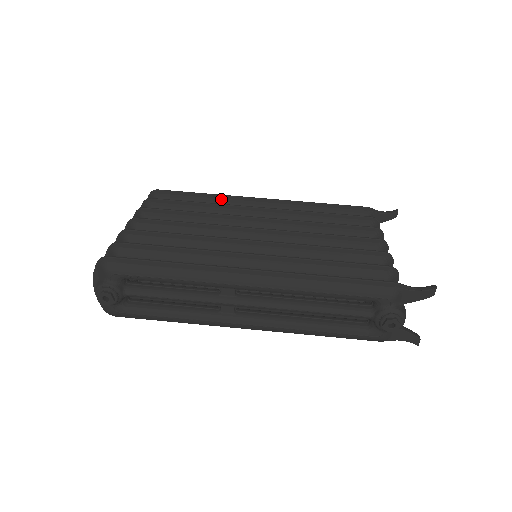
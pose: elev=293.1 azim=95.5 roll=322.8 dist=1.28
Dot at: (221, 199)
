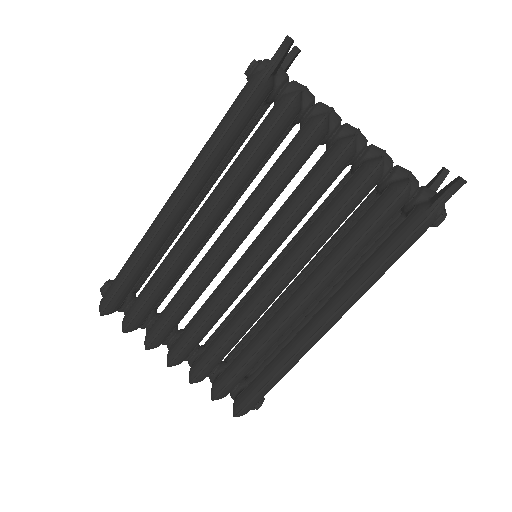
Dot at: (149, 254)
